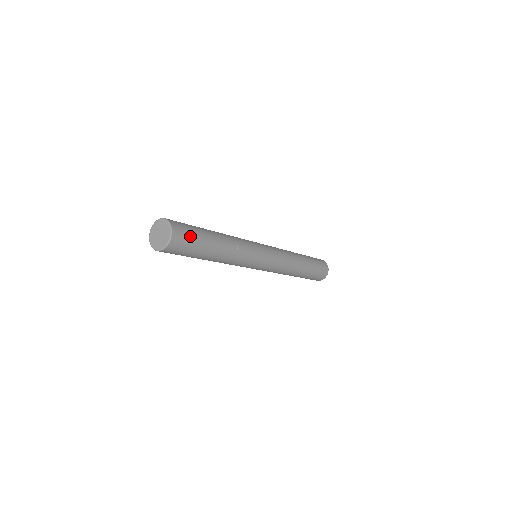
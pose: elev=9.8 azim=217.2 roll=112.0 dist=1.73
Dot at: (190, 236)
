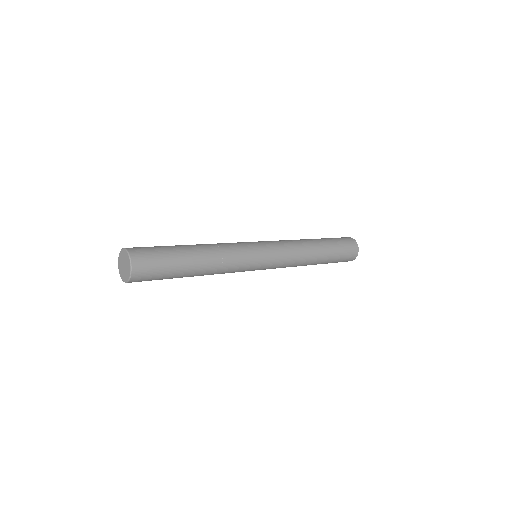
Dot at: (156, 263)
